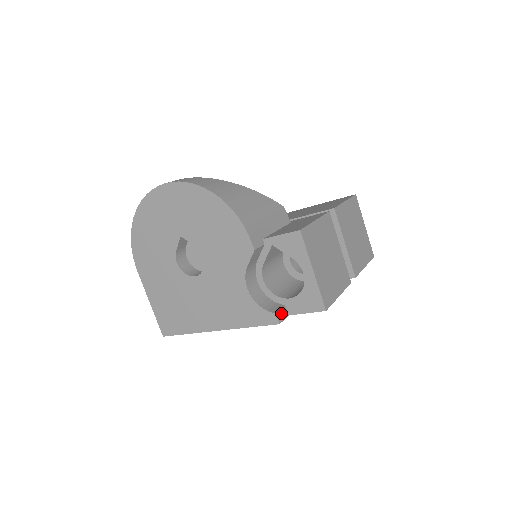
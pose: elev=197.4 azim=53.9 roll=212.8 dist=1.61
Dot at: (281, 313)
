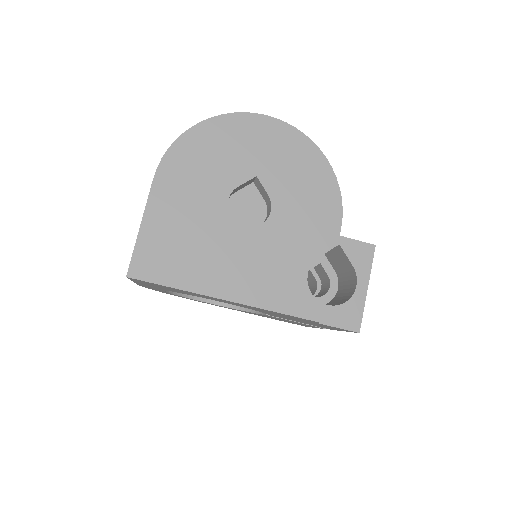
Dot at: occluded
